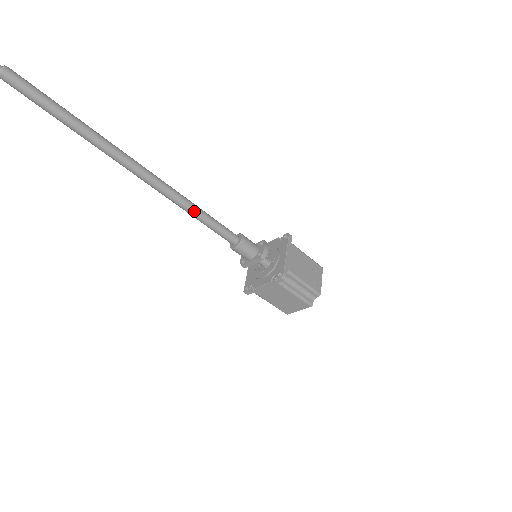
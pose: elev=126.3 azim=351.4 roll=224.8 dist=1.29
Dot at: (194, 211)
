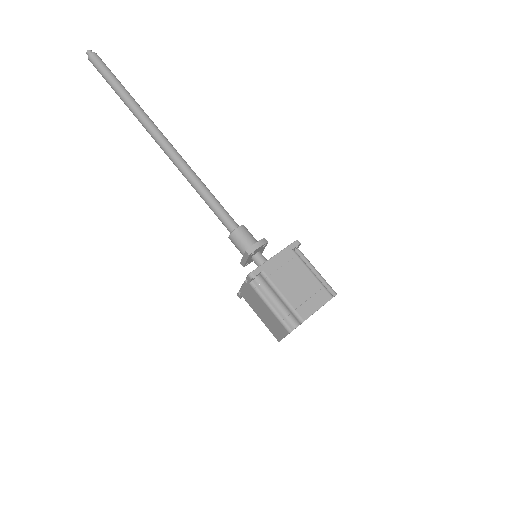
Dot at: (197, 186)
